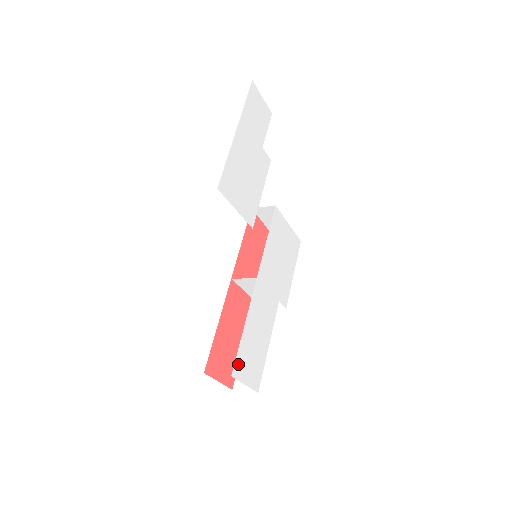
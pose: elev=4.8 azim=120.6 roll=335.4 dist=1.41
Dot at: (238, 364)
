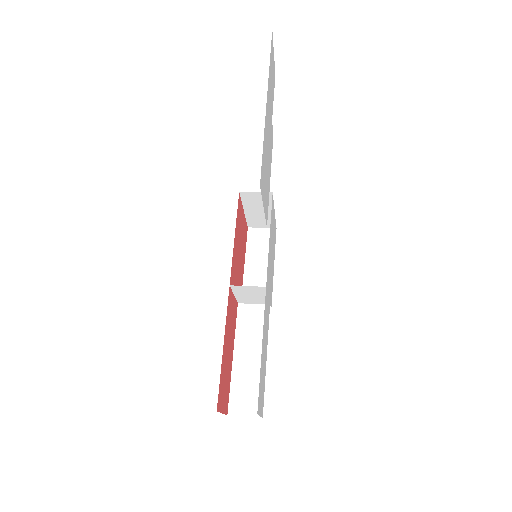
Dot at: (259, 396)
